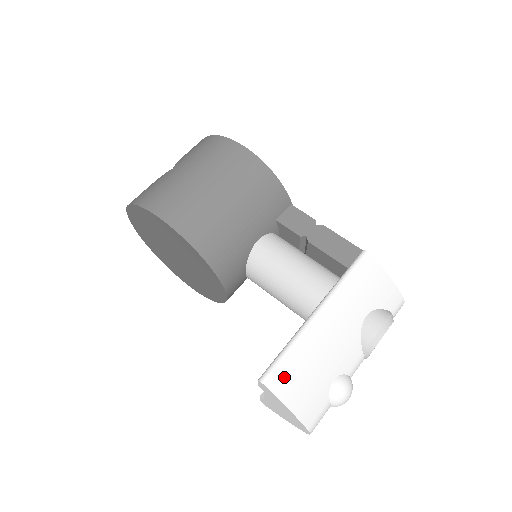
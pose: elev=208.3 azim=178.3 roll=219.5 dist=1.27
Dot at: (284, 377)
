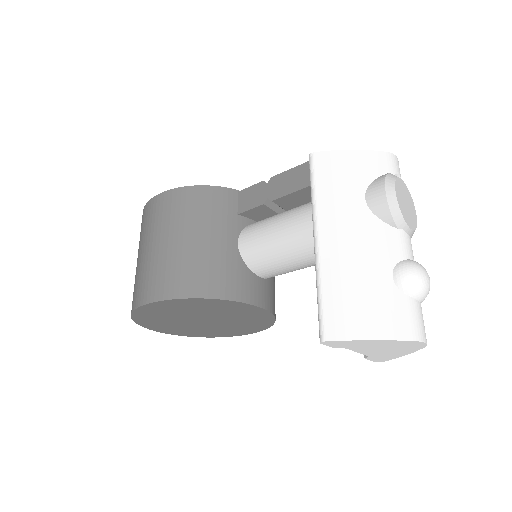
Dot at: (339, 318)
